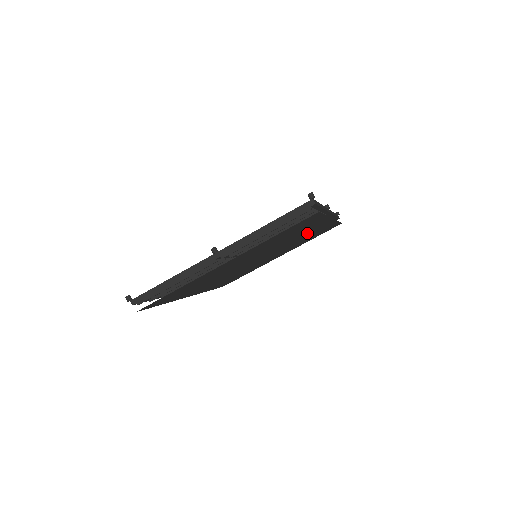
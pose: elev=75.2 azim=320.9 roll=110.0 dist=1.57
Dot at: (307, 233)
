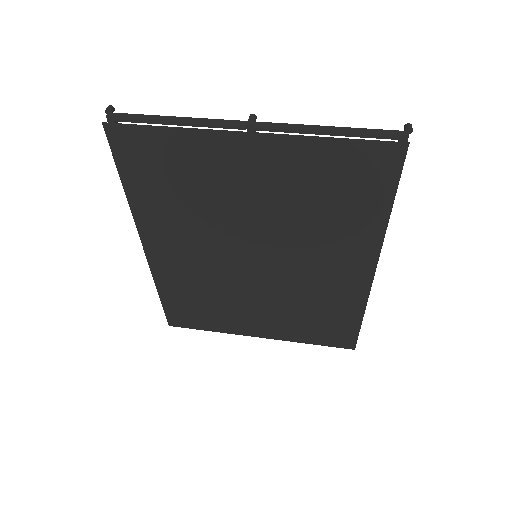
Dot at: (332, 273)
